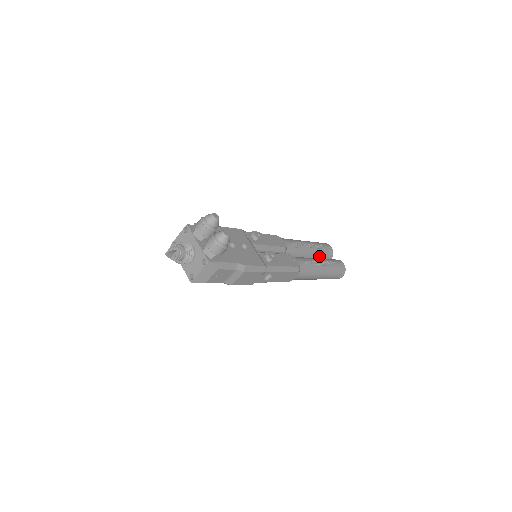
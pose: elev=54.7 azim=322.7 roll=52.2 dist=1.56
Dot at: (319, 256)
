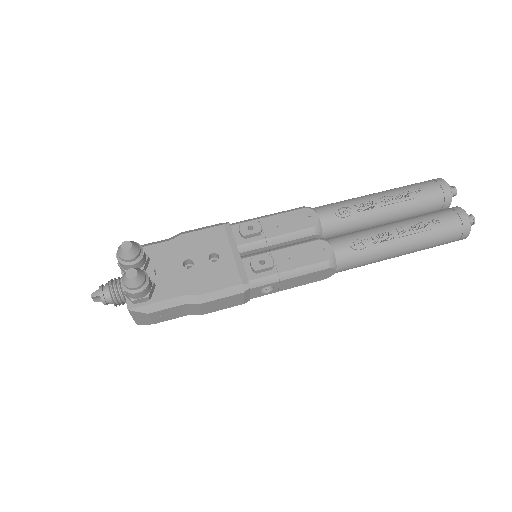
Dot at: (413, 211)
